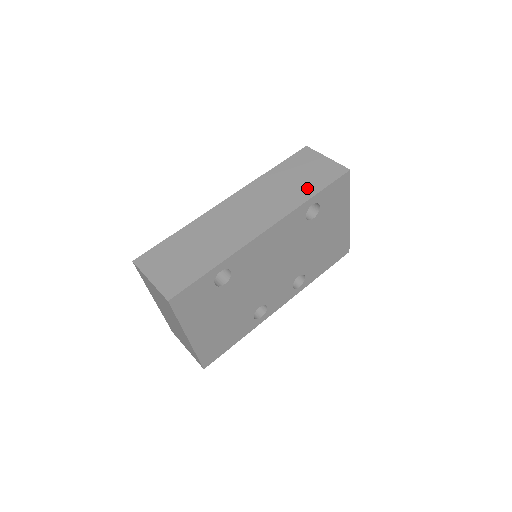
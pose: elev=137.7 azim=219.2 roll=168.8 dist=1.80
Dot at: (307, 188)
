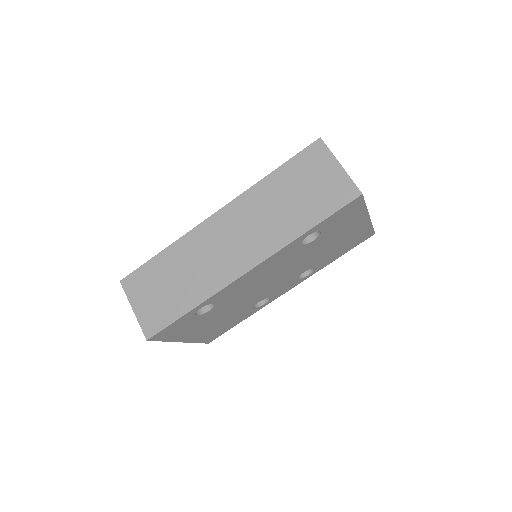
Dot at: (304, 215)
